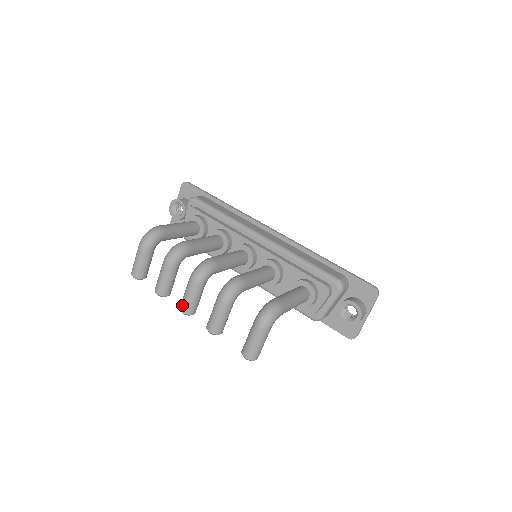
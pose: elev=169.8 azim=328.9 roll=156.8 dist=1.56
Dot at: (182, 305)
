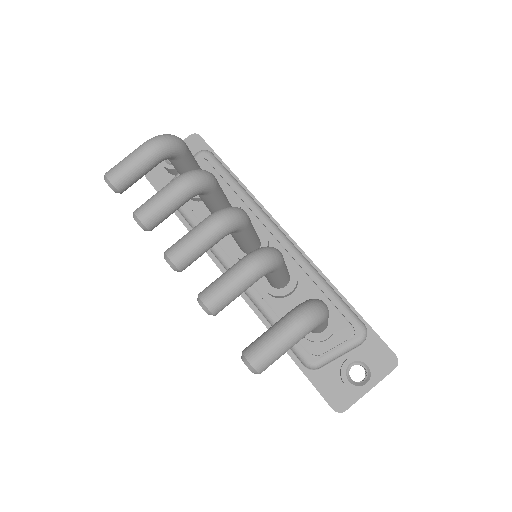
Dot at: (175, 248)
